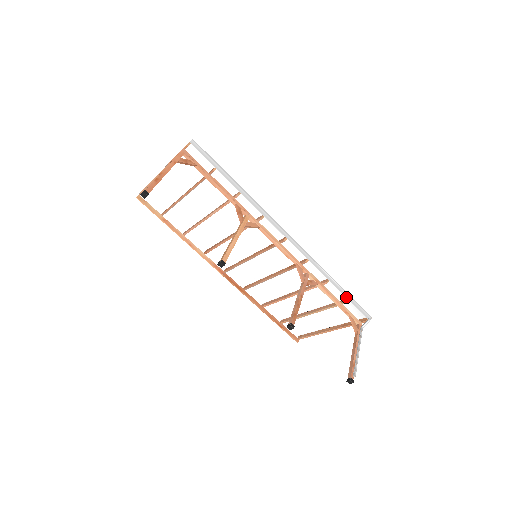
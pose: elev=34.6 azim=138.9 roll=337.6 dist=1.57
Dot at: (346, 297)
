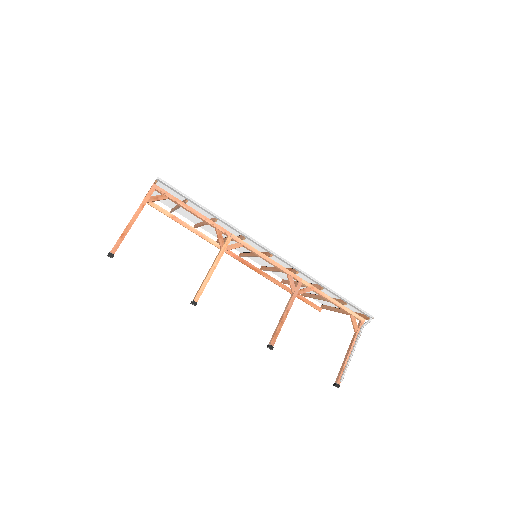
Dot at: occluded
